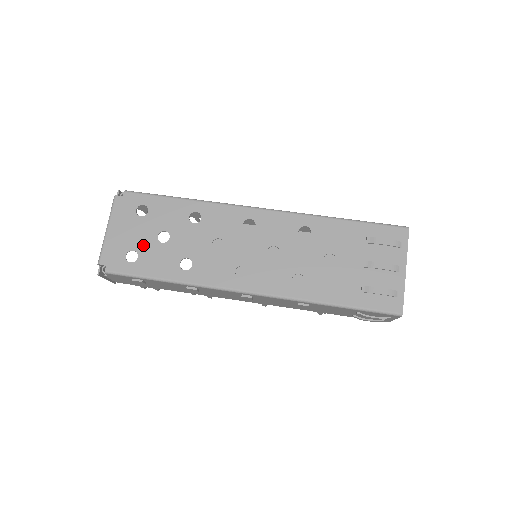
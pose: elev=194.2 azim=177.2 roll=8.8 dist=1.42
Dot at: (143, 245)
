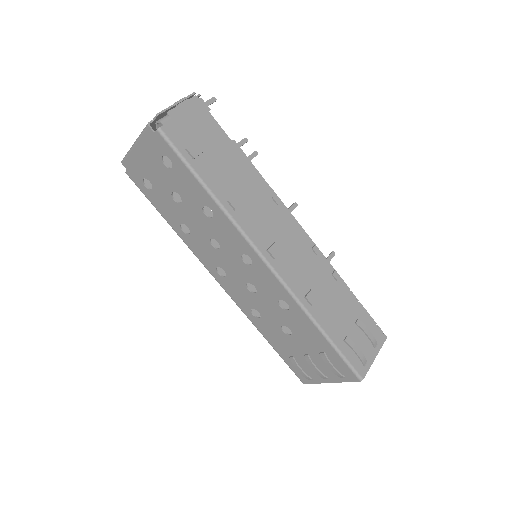
Dot at: (158, 186)
